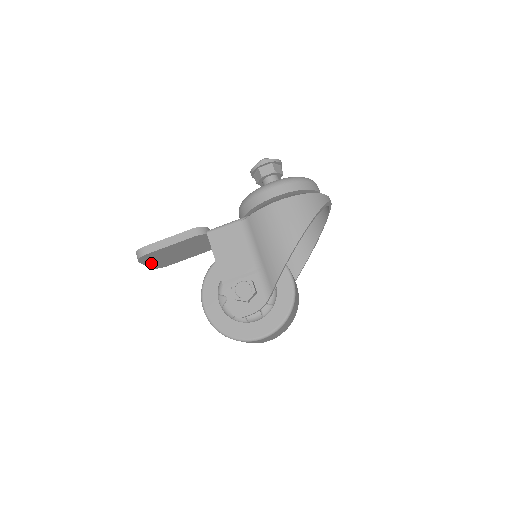
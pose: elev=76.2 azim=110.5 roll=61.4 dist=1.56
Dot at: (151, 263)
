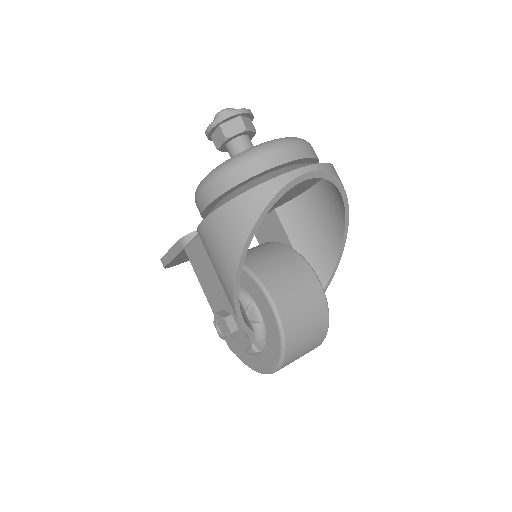
Dot at: occluded
